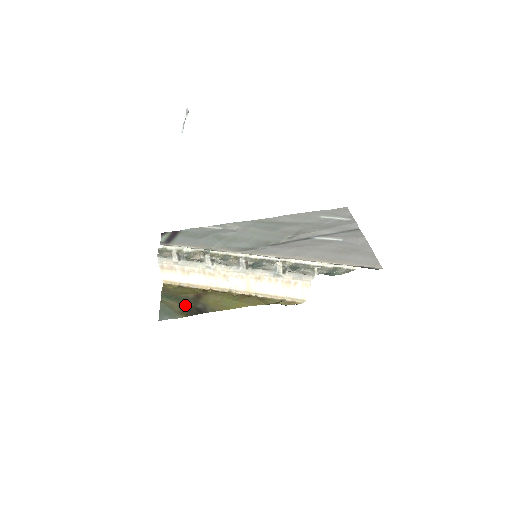
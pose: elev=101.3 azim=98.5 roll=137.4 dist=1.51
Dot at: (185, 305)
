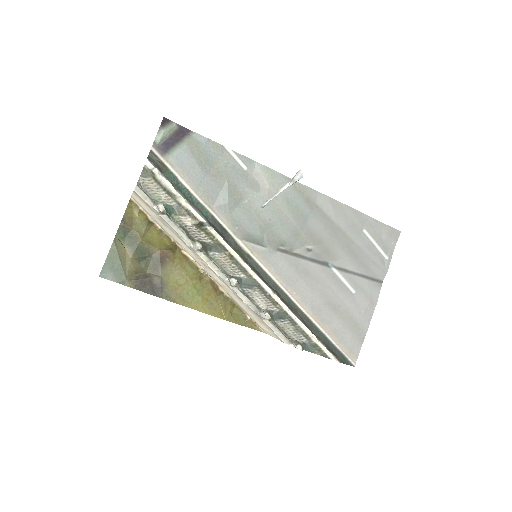
Dot at: (141, 263)
